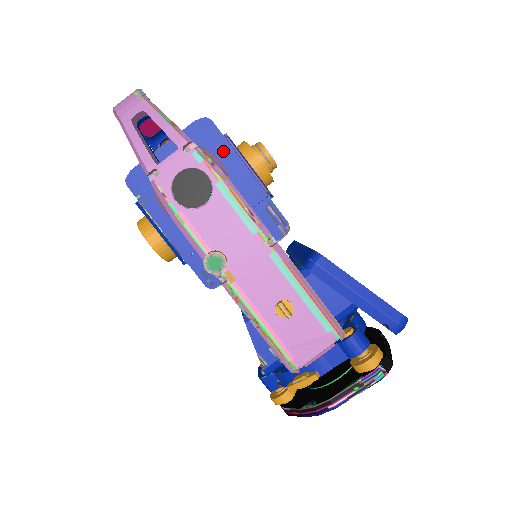
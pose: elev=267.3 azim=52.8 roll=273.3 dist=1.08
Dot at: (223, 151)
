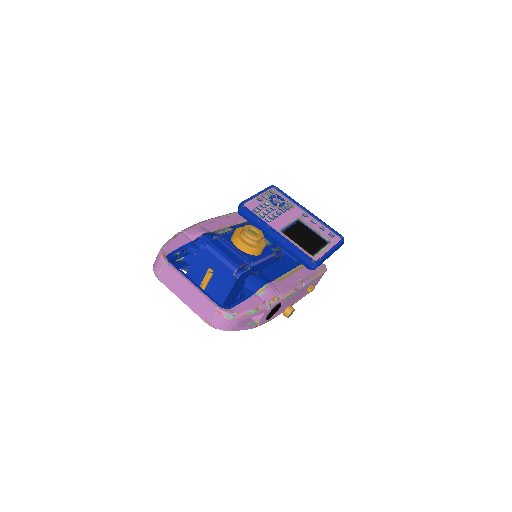
Dot at: (253, 270)
